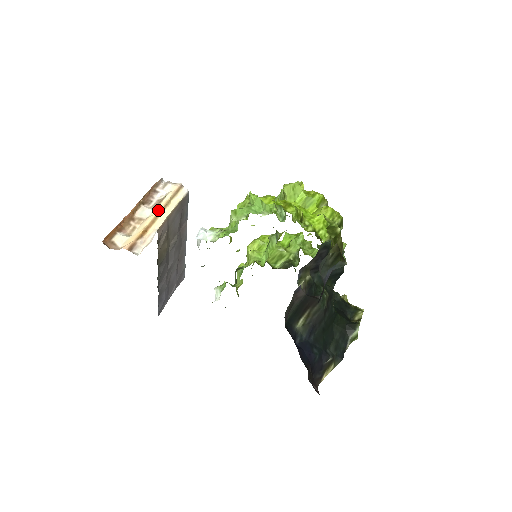
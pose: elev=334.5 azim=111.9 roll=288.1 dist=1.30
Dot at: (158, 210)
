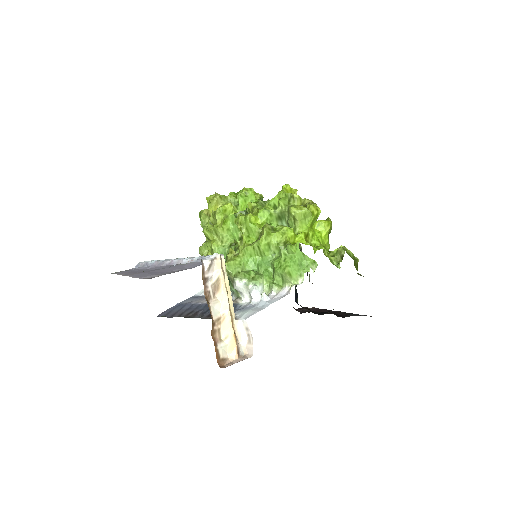
Dot at: (228, 302)
